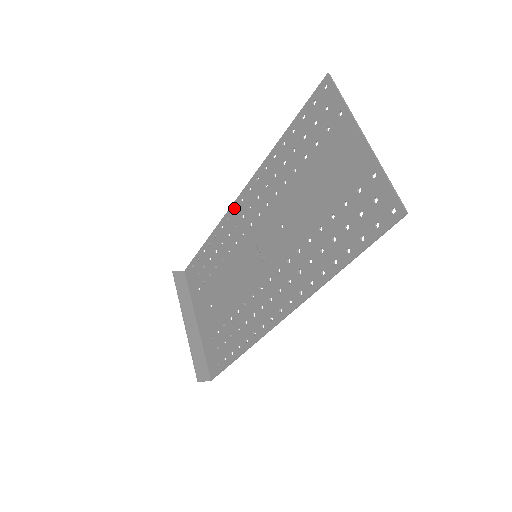
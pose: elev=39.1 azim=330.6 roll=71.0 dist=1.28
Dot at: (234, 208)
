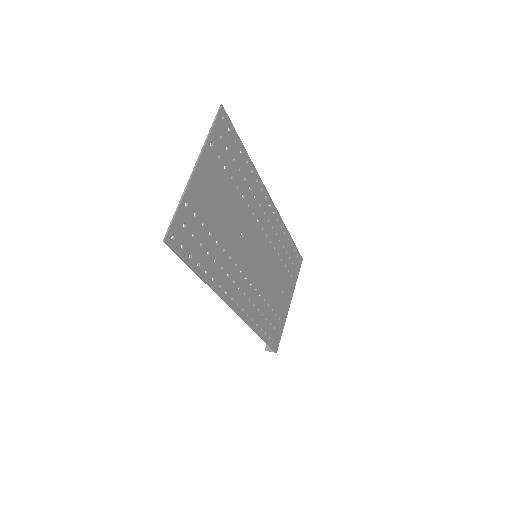
Dot at: (273, 211)
